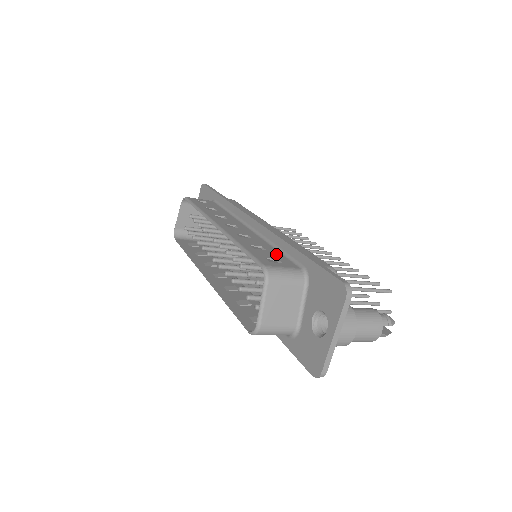
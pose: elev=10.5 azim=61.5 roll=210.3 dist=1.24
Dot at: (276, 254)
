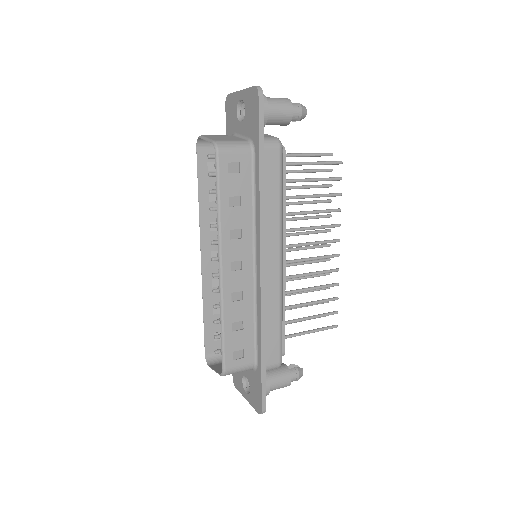
Dot at: (248, 337)
